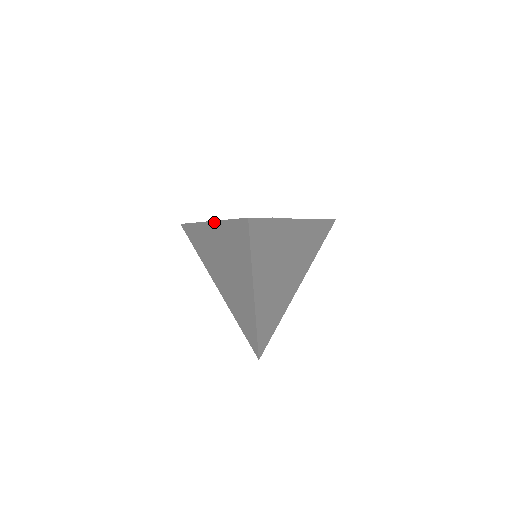
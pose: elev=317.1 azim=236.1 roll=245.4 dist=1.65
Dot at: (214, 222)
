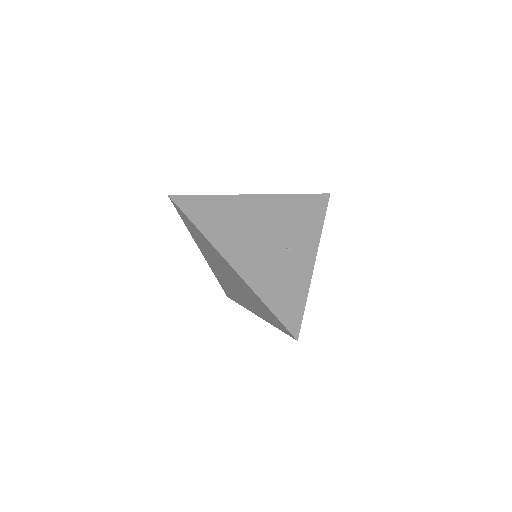
Dot at: (242, 279)
